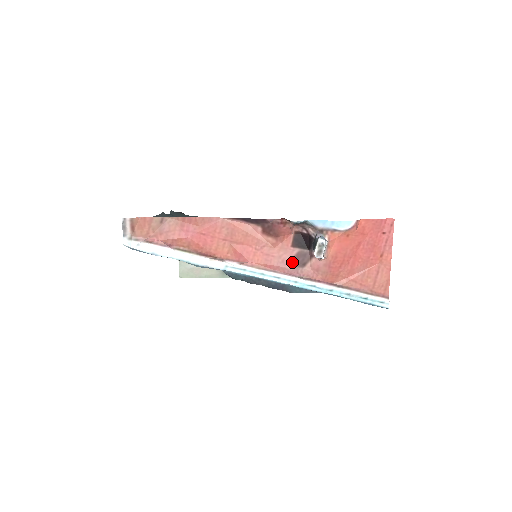
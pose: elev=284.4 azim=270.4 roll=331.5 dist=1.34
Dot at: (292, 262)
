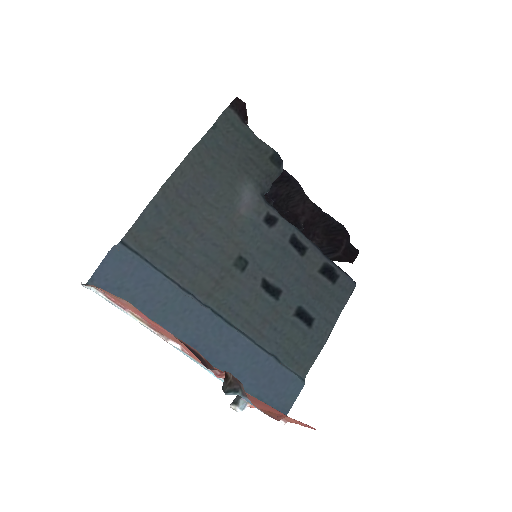
Dot at: occluded
